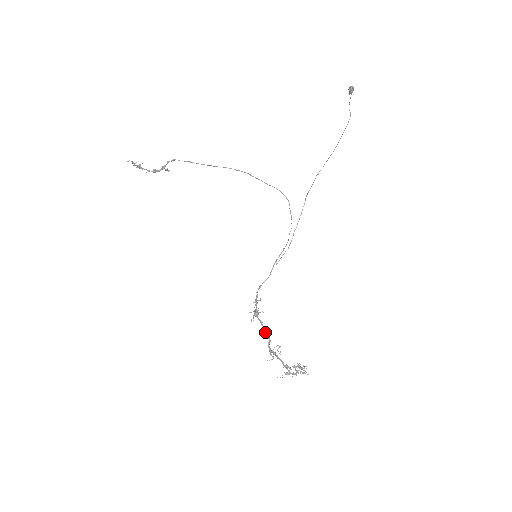
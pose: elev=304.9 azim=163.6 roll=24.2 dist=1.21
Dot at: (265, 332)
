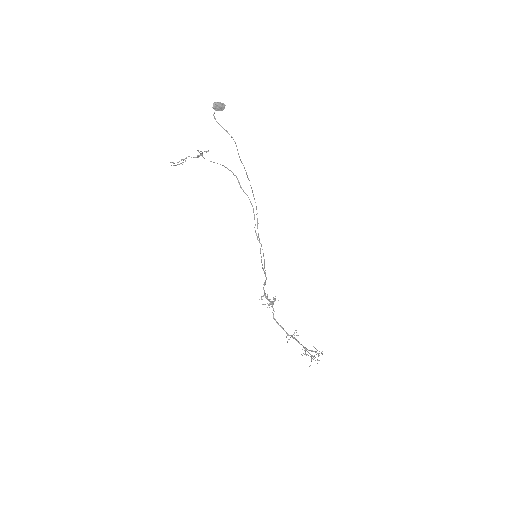
Dot at: (276, 321)
